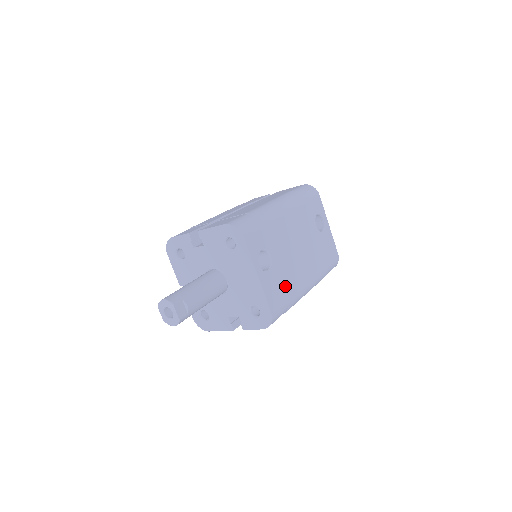
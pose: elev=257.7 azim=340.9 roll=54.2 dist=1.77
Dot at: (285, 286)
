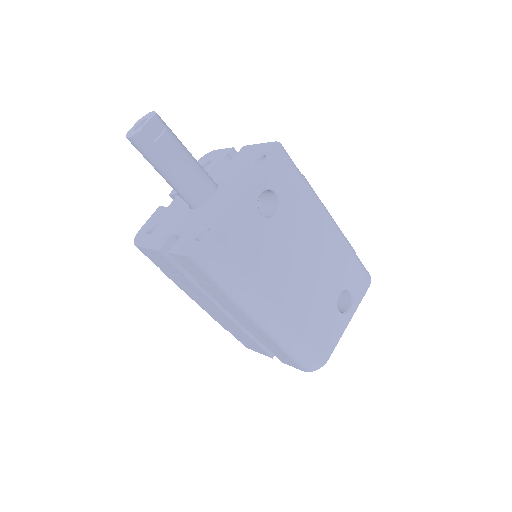
Dot at: (256, 256)
